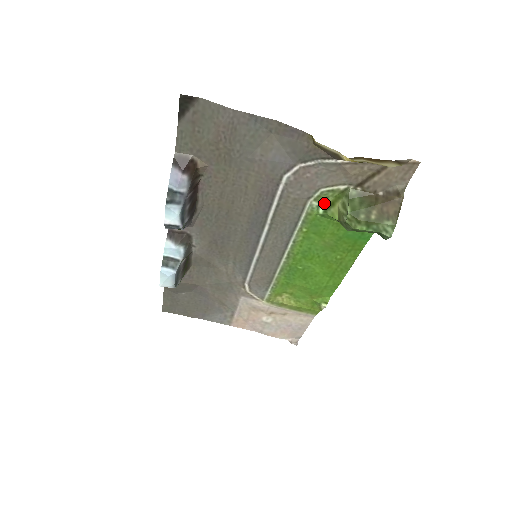
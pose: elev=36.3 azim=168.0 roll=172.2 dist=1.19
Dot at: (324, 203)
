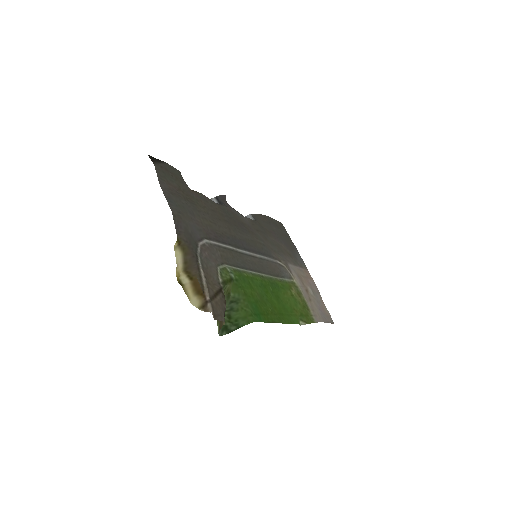
Dot at: (231, 275)
